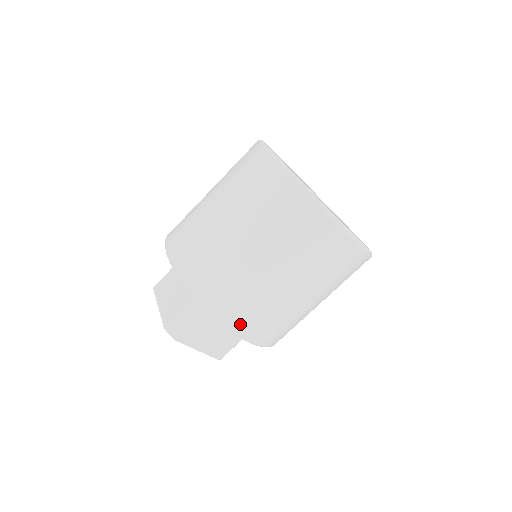
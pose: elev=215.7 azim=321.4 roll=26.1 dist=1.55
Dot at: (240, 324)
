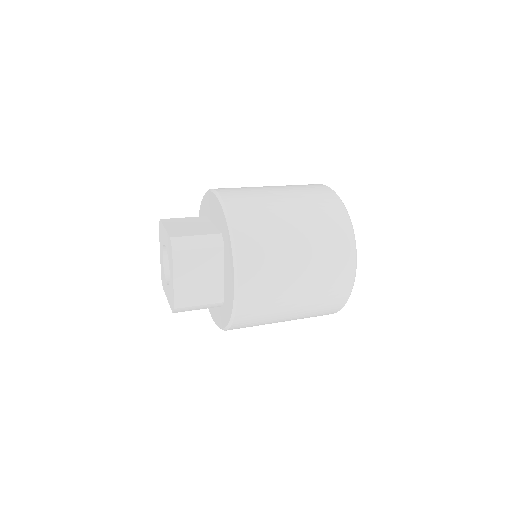
Dot at: occluded
